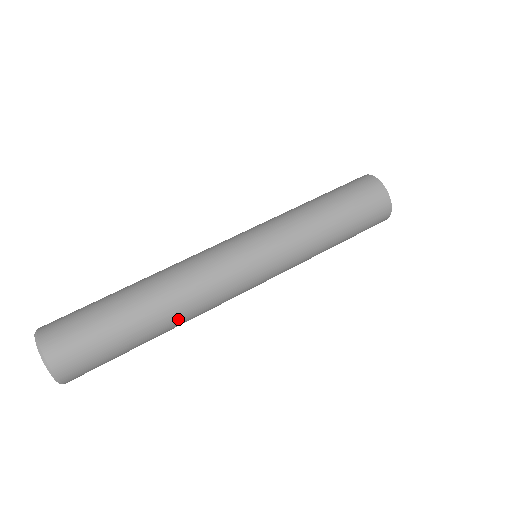
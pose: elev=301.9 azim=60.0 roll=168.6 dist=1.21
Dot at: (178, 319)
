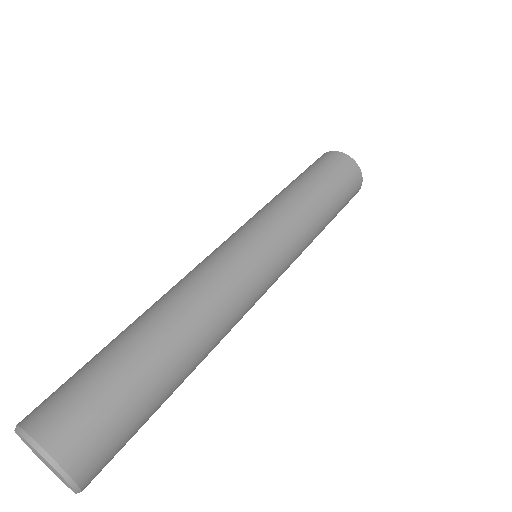
Dot at: (193, 325)
